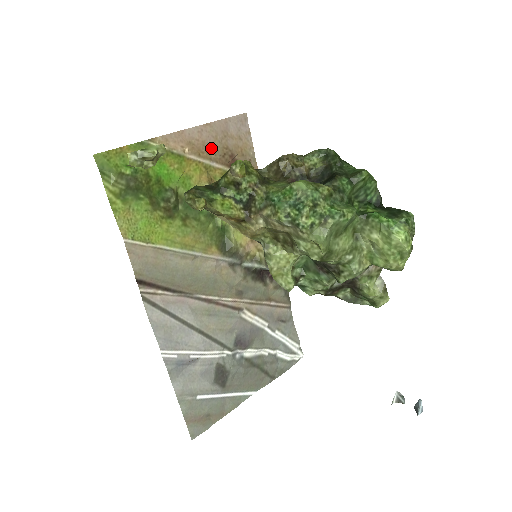
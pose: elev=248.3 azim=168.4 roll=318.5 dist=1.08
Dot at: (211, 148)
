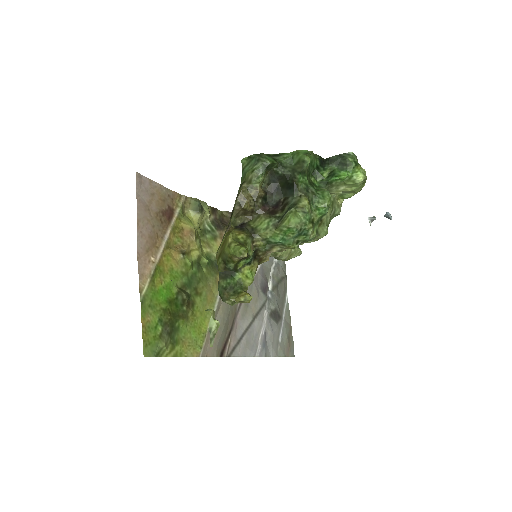
Dot at: (154, 231)
